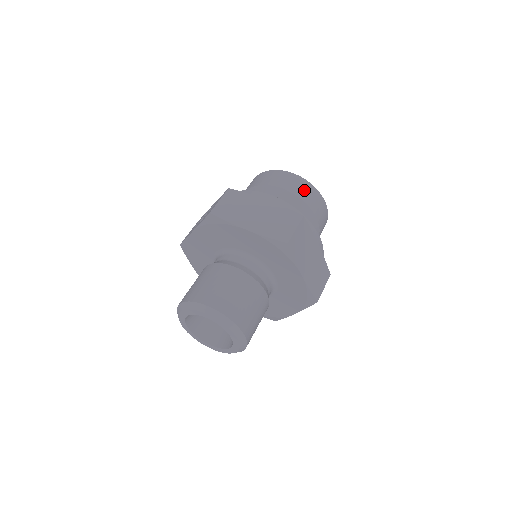
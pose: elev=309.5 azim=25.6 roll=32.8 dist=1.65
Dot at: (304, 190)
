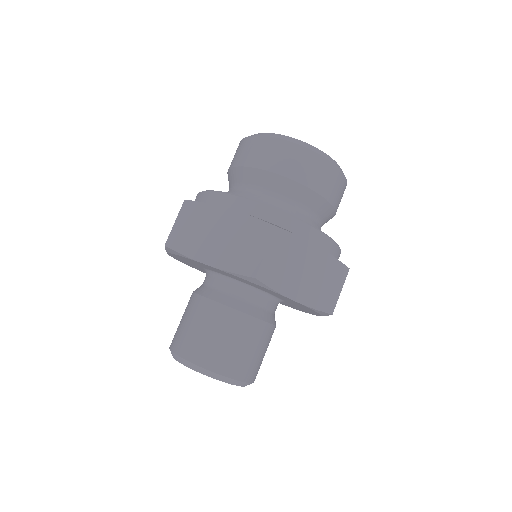
Dot at: (292, 161)
